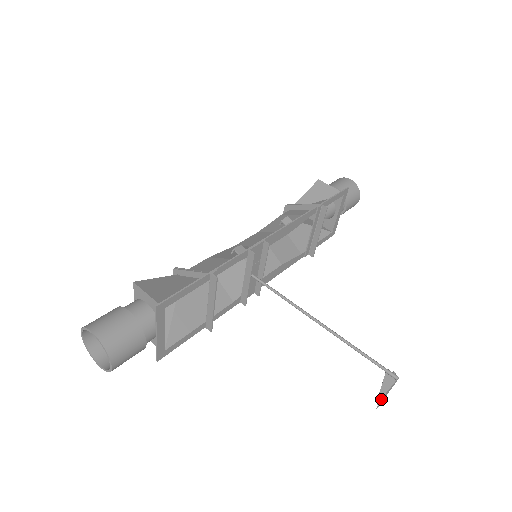
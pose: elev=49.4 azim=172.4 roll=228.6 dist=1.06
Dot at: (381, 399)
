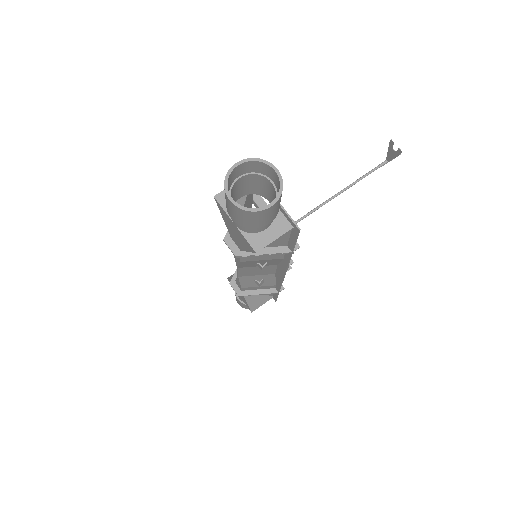
Dot at: (392, 141)
